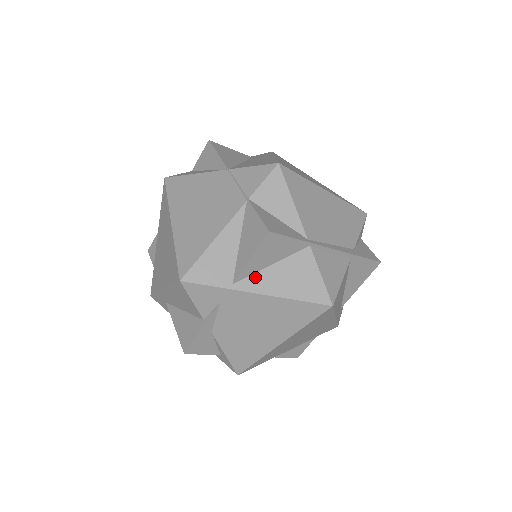
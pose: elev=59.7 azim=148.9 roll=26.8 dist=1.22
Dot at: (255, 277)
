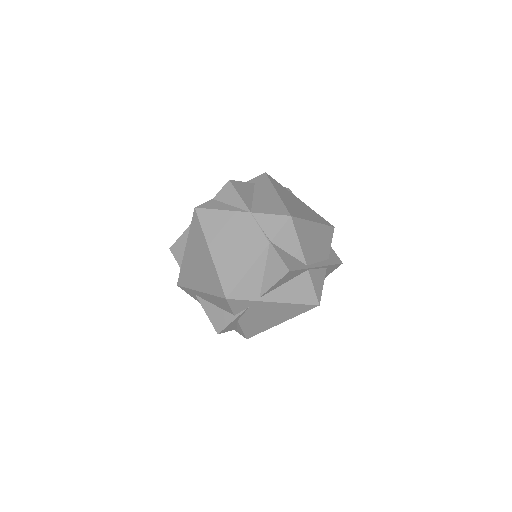
Dot at: (274, 292)
